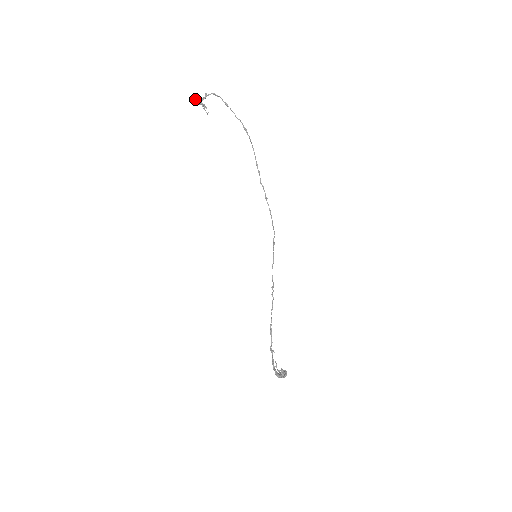
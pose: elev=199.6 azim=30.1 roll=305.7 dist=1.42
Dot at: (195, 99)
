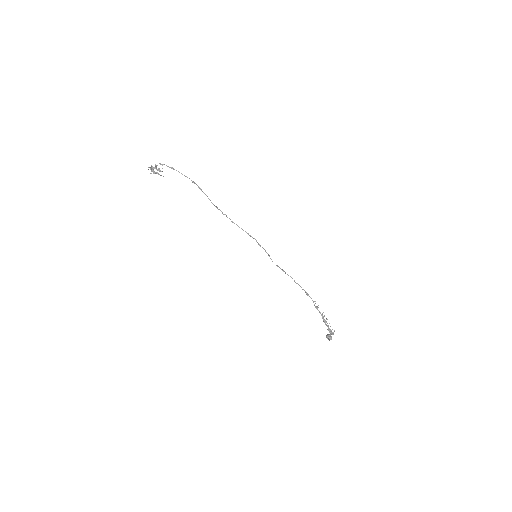
Dot at: (151, 168)
